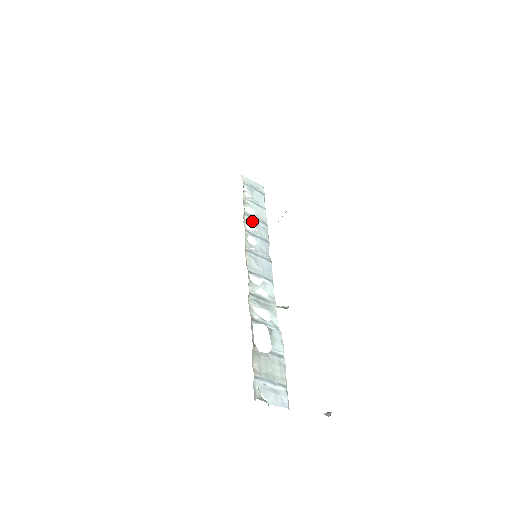
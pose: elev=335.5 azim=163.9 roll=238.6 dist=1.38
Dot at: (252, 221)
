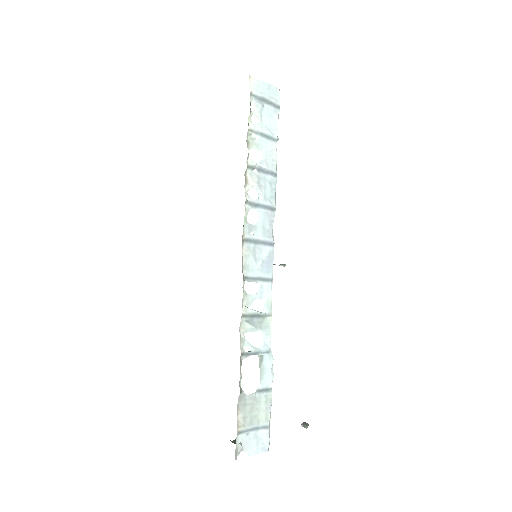
Dot at: (256, 176)
